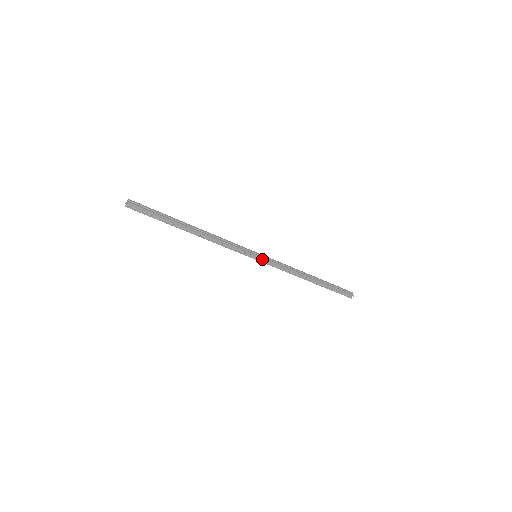
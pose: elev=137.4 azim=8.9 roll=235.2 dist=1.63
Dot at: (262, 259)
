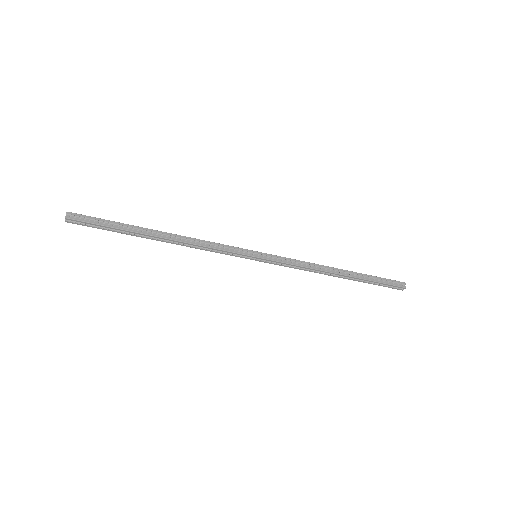
Dot at: (265, 259)
